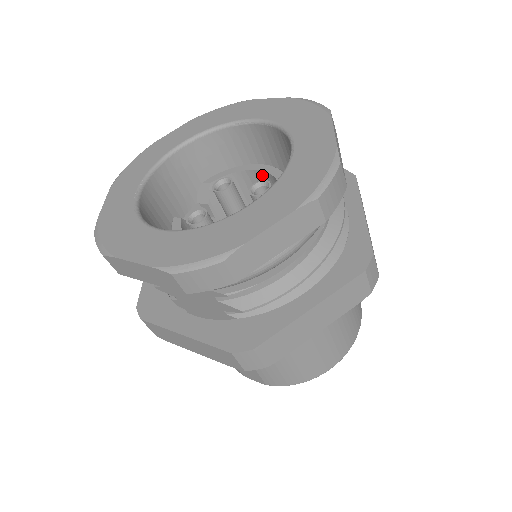
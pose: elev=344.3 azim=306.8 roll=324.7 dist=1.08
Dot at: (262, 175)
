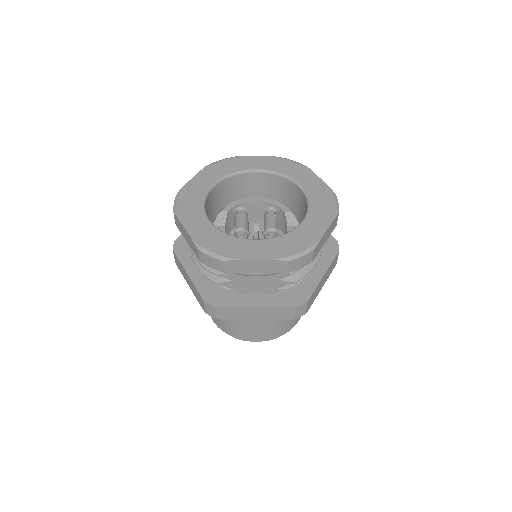
Dot at: (260, 204)
